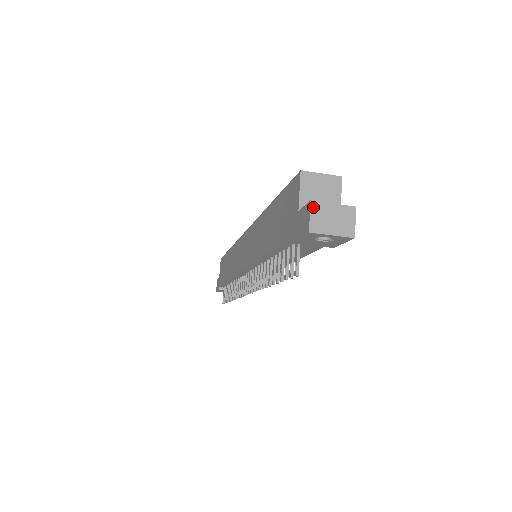
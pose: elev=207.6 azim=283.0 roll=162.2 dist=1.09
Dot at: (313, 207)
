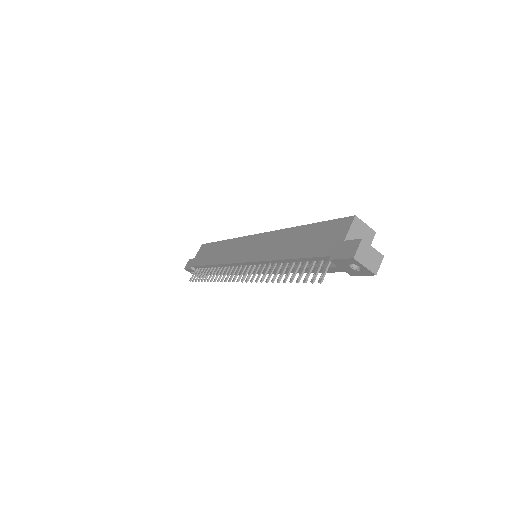
Dot at: (362, 243)
